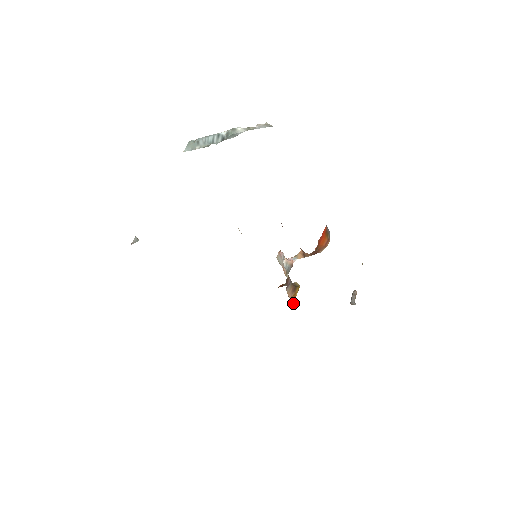
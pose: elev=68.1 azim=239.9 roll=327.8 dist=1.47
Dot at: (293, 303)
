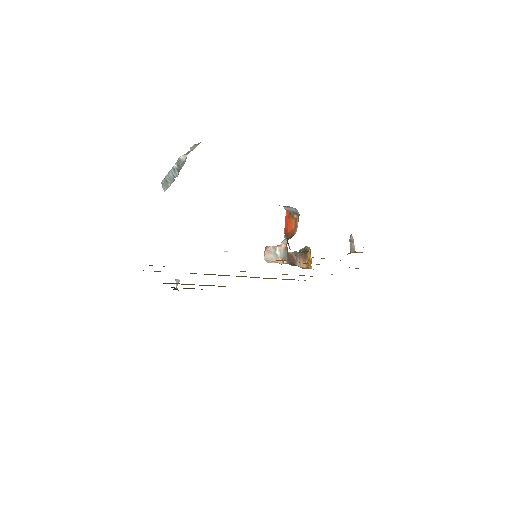
Dot at: (311, 268)
